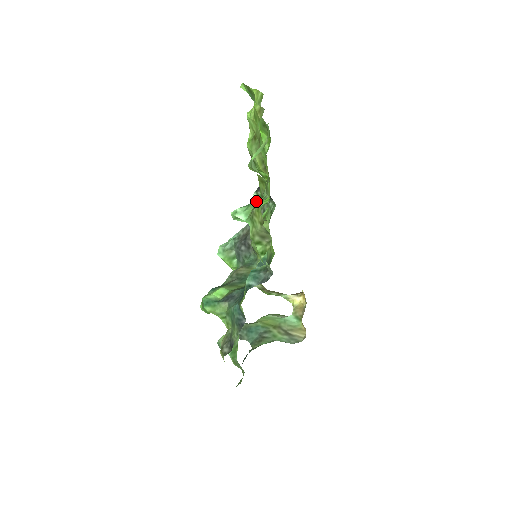
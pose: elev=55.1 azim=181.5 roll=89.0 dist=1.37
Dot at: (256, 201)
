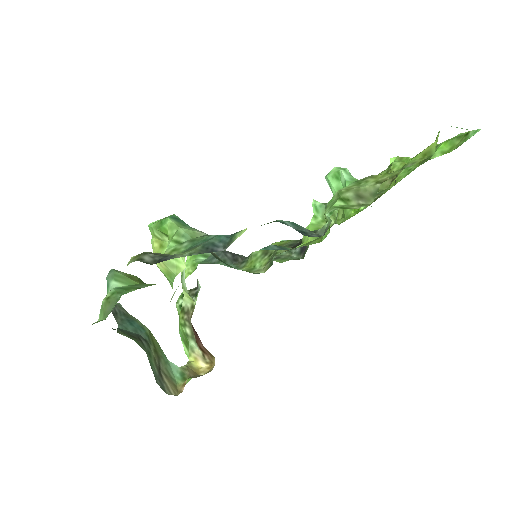
Dot at: occluded
